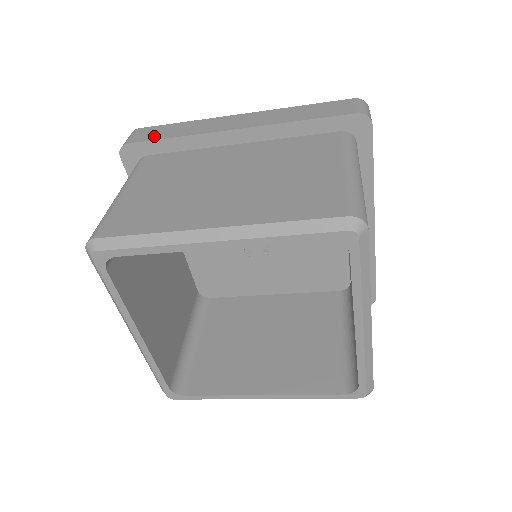
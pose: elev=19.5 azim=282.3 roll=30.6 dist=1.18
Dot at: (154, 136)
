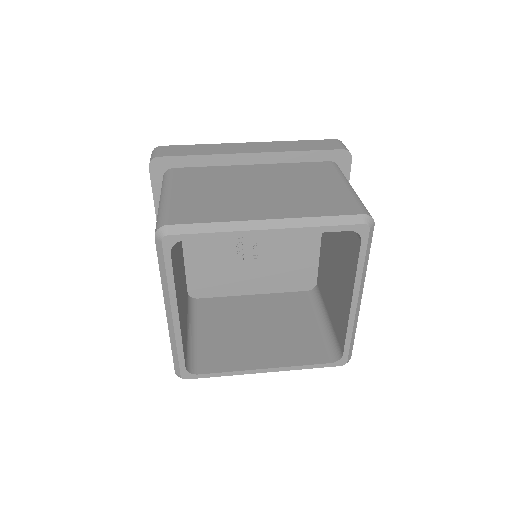
Dot at: (181, 153)
